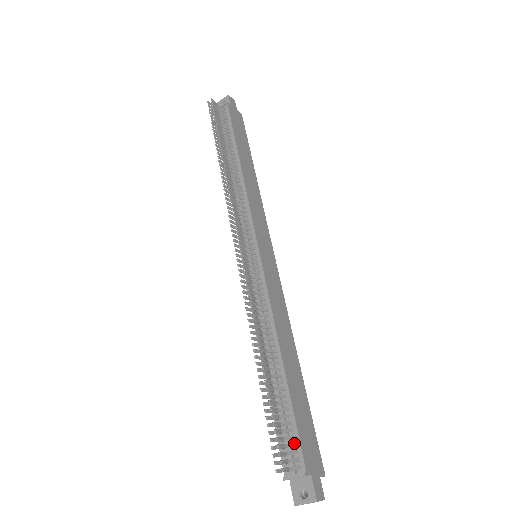
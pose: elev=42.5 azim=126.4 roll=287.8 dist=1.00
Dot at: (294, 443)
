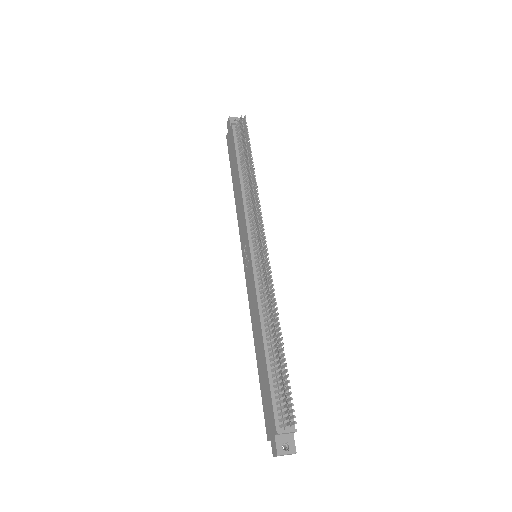
Dot at: occluded
